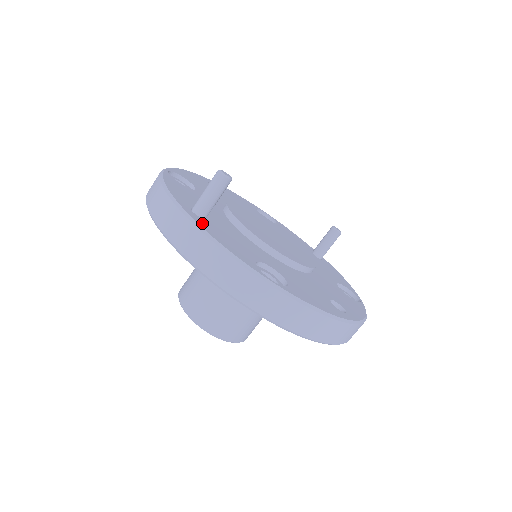
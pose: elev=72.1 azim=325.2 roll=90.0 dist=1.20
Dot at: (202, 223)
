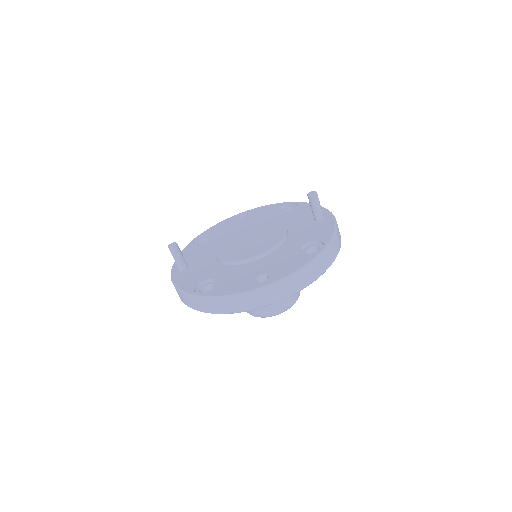
Dot at: (177, 276)
